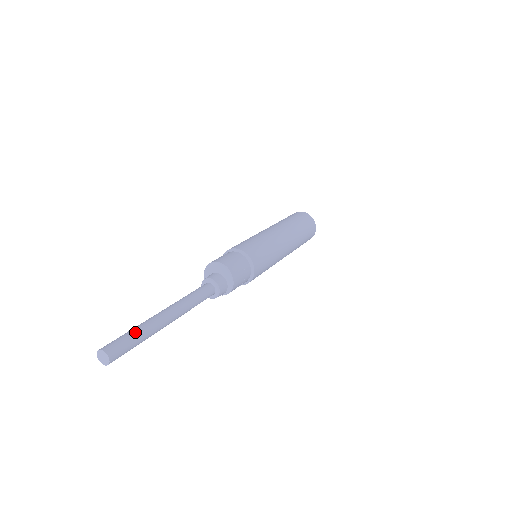
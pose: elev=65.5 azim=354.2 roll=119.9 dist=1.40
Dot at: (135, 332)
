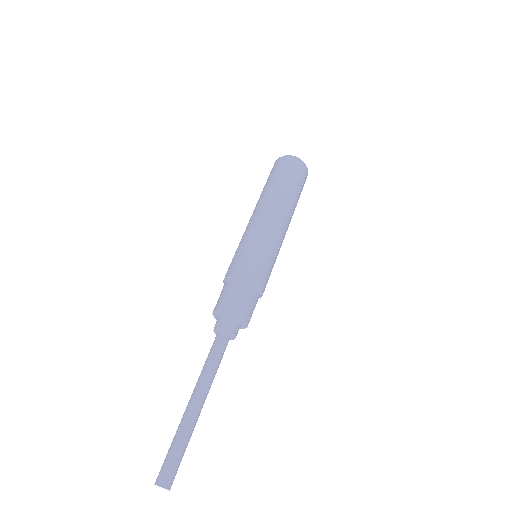
Dot at: (180, 448)
